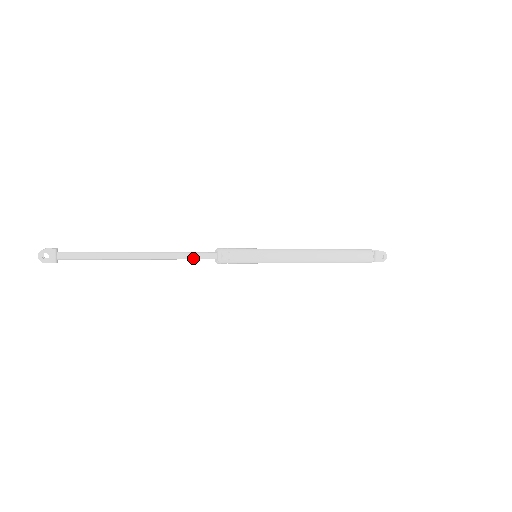
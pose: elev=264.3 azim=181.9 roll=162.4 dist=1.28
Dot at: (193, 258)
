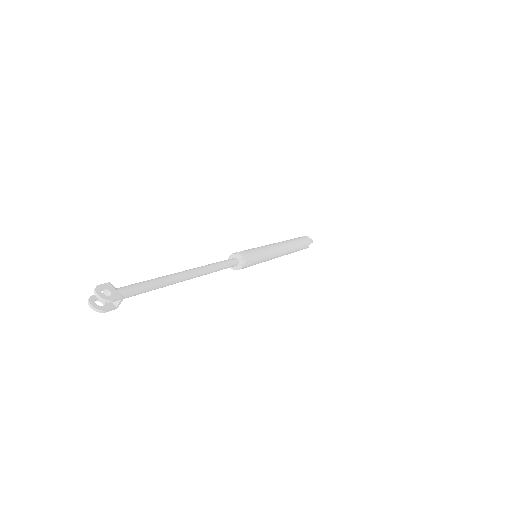
Dot at: (225, 265)
